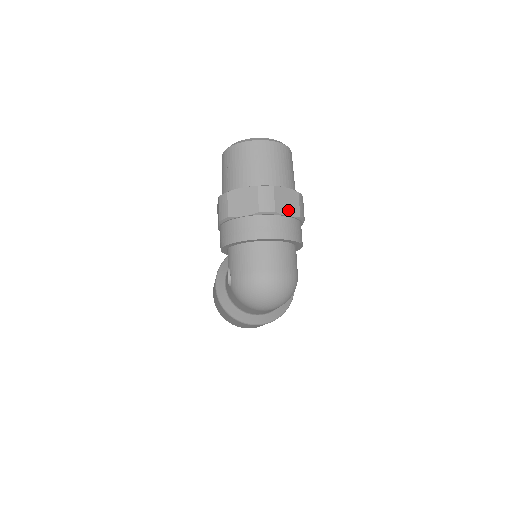
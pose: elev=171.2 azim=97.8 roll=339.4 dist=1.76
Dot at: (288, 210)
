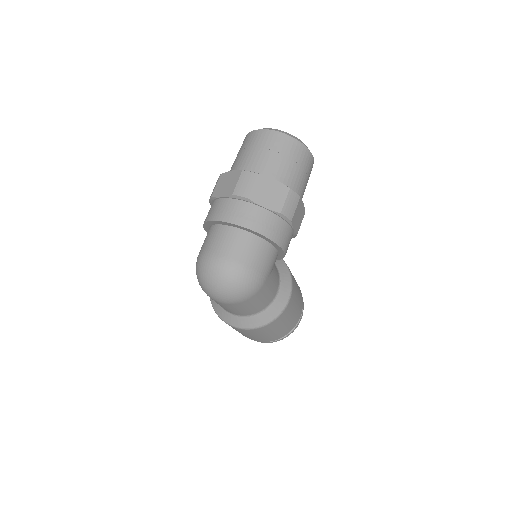
Dot at: (267, 202)
